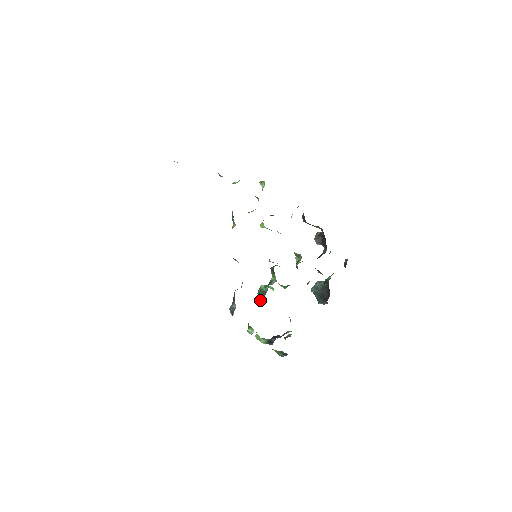
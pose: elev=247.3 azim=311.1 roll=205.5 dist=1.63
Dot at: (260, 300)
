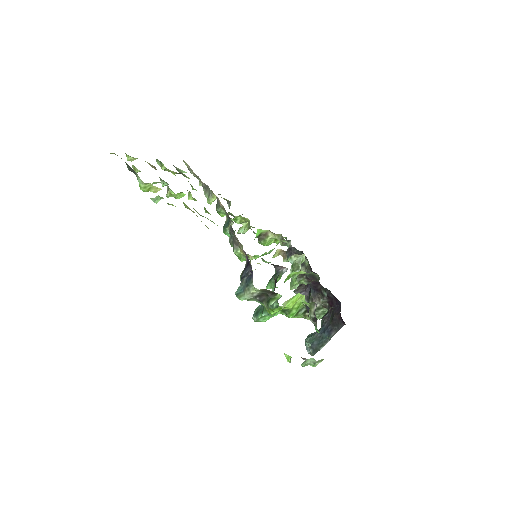
Dot at: occluded
